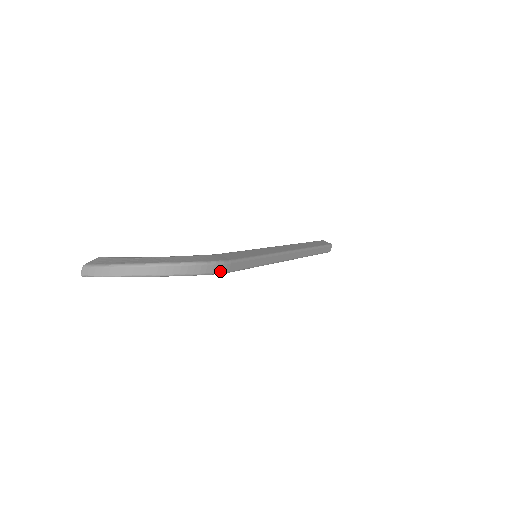
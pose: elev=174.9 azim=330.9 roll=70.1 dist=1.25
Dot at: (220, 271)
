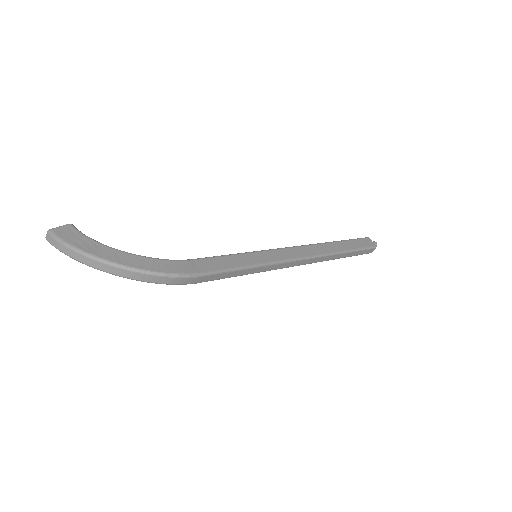
Dot at: (183, 283)
